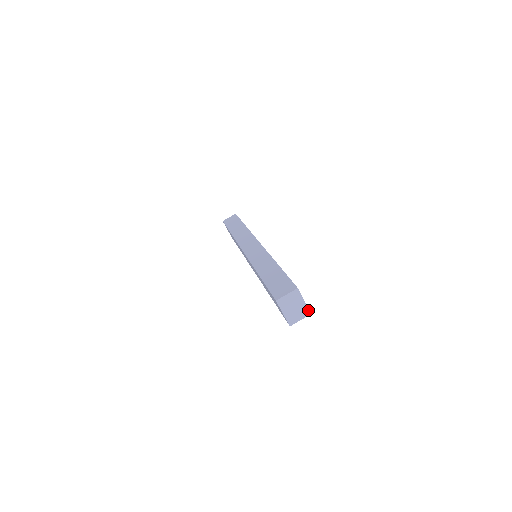
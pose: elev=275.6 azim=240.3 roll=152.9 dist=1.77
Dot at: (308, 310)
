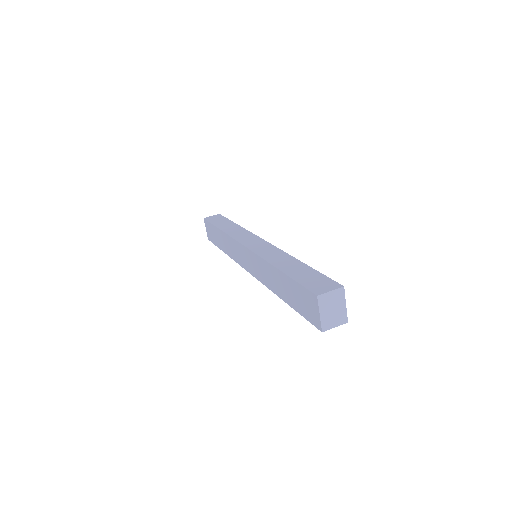
Dot at: (346, 317)
